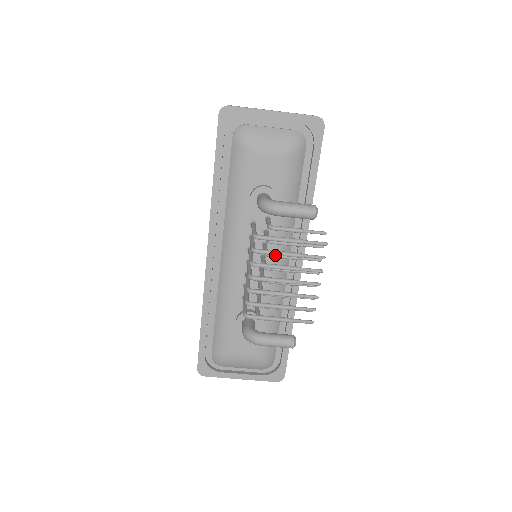
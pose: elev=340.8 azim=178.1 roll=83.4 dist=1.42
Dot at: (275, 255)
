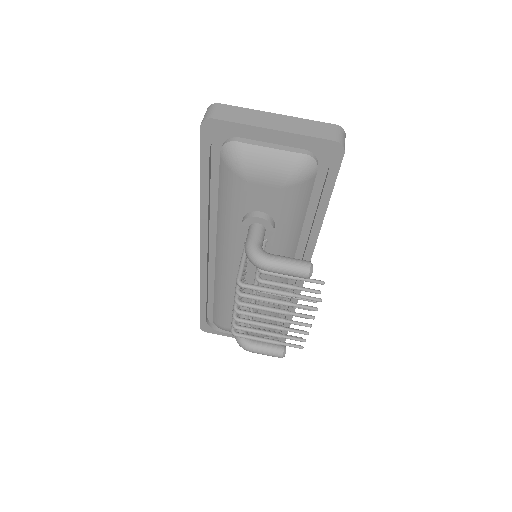
Dot at: (264, 292)
